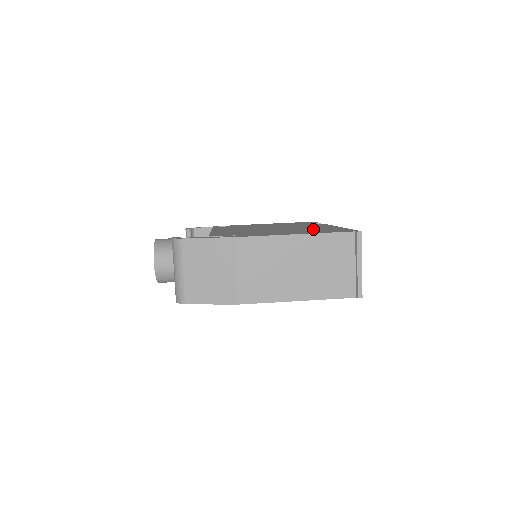
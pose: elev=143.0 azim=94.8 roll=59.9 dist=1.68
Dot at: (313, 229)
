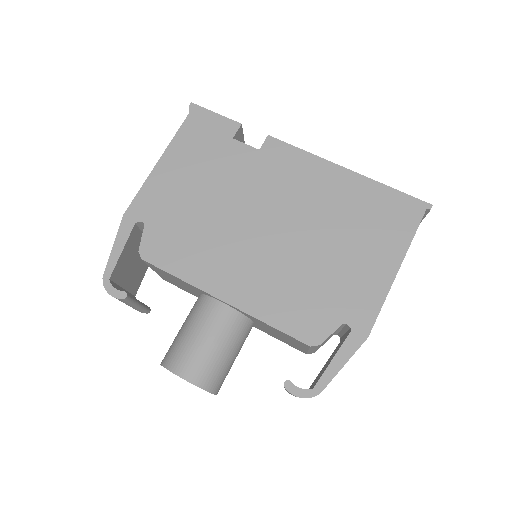
Dot at: (349, 212)
